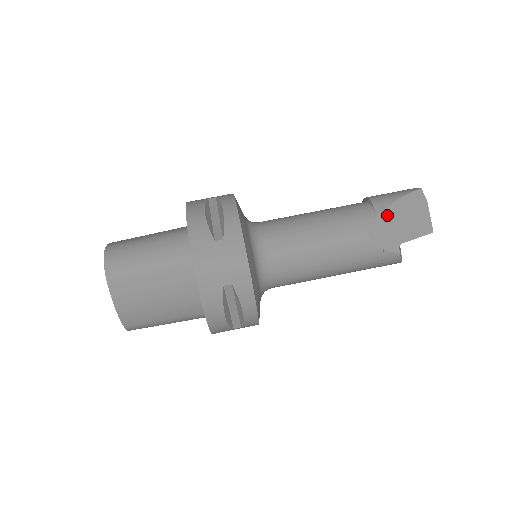
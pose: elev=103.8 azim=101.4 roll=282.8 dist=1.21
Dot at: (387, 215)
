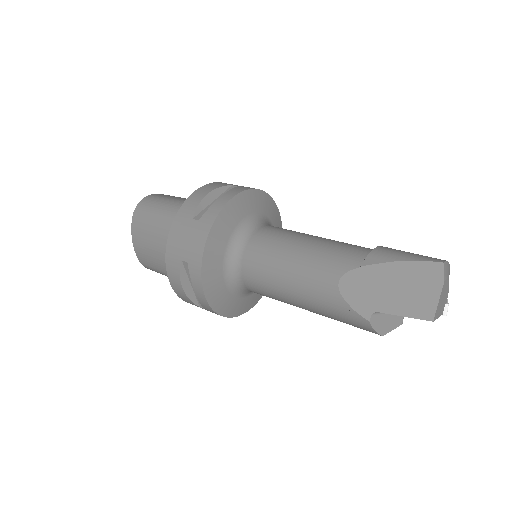
Dot at: (375, 272)
